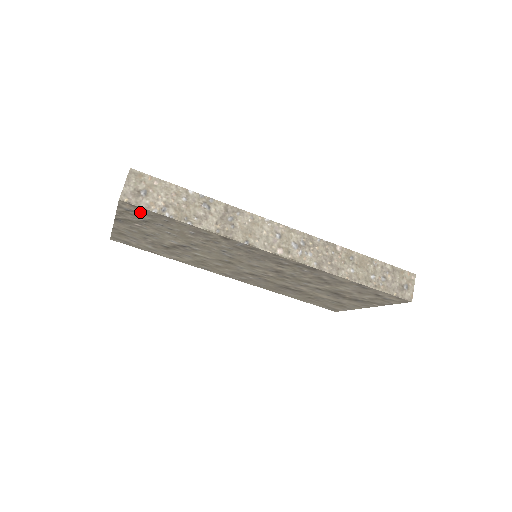
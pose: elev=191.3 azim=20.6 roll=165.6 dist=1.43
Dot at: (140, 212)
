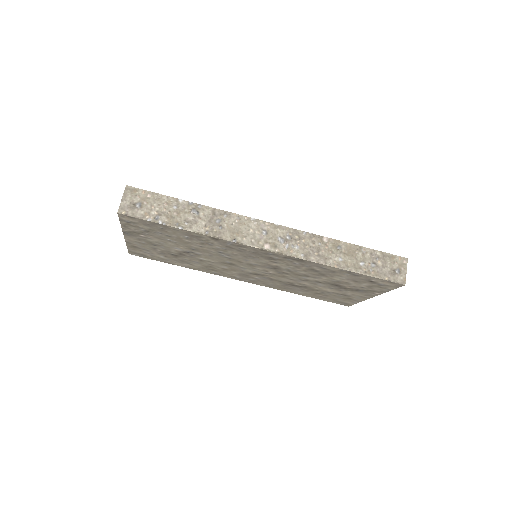
Dot at: (138, 223)
